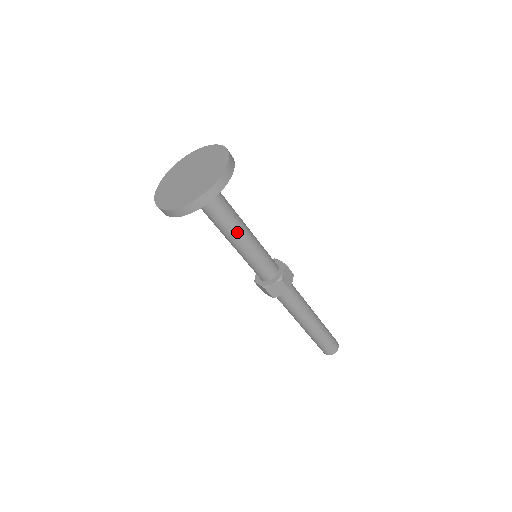
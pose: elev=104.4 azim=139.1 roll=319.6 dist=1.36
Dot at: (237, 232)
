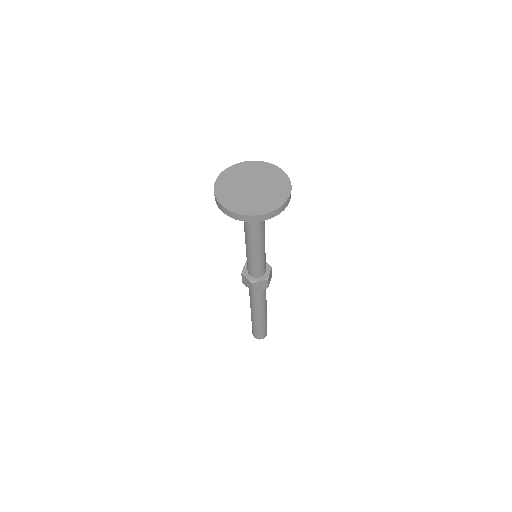
Dot at: (260, 238)
